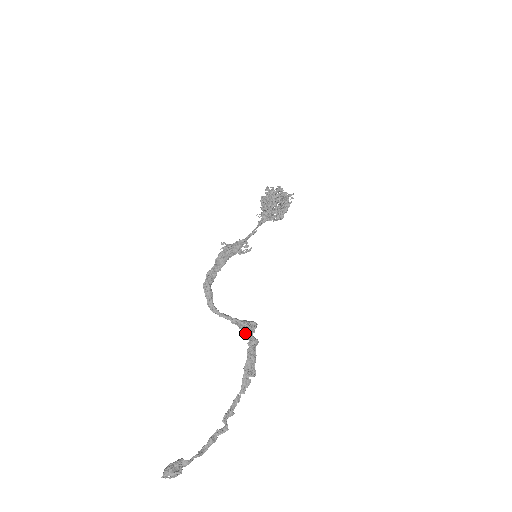
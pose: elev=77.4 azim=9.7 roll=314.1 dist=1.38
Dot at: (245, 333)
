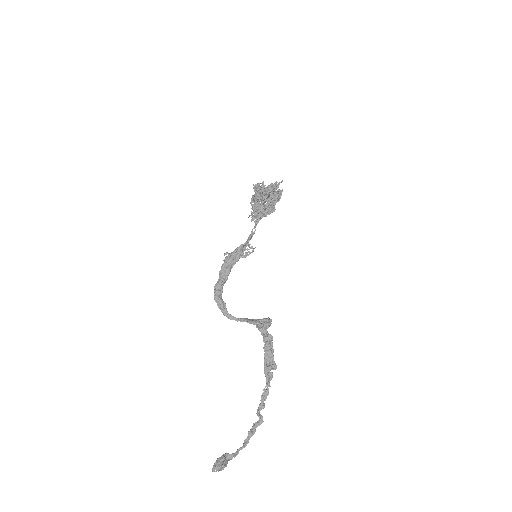
Dot at: (260, 331)
